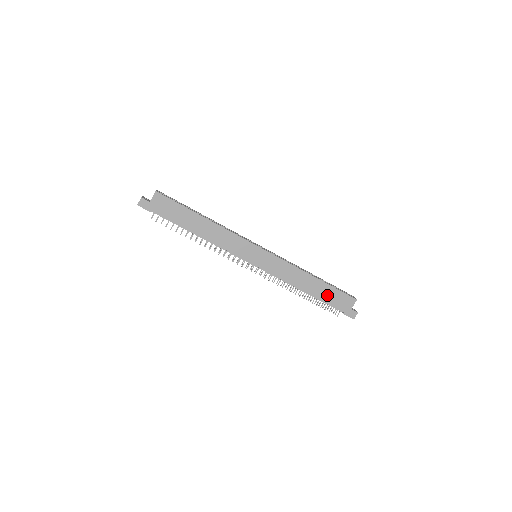
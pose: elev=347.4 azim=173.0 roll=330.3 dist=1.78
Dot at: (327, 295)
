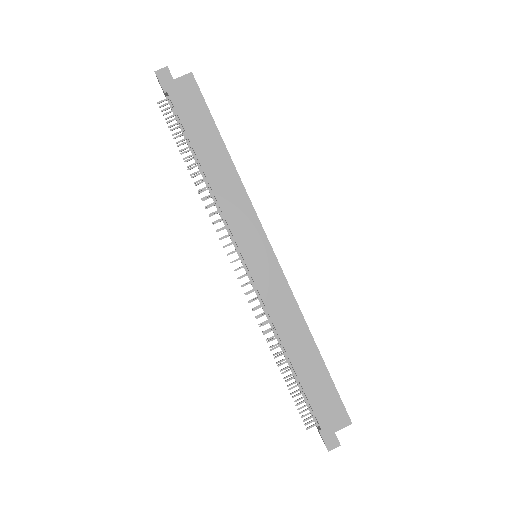
Dot at: (315, 384)
